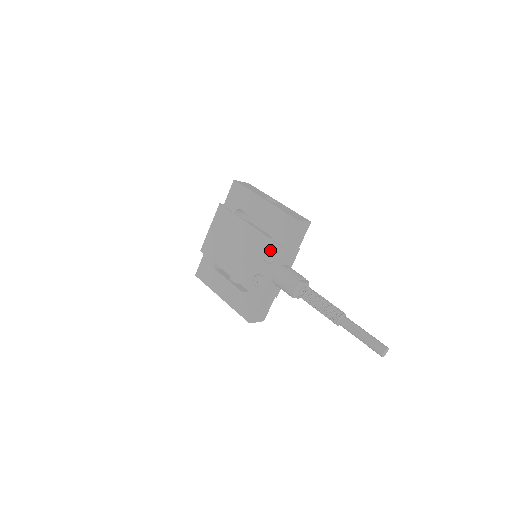
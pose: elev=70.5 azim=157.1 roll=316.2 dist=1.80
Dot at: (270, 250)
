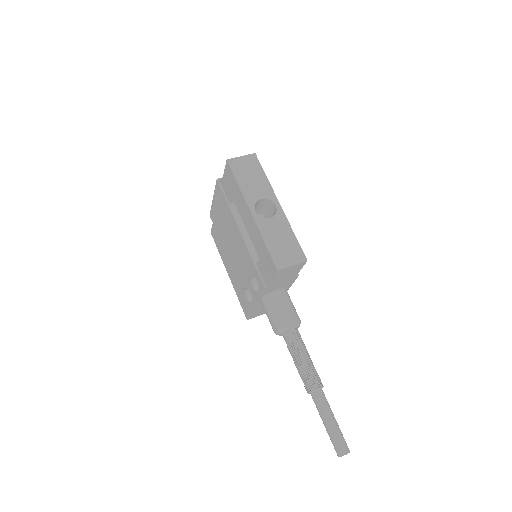
Dot at: (255, 277)
